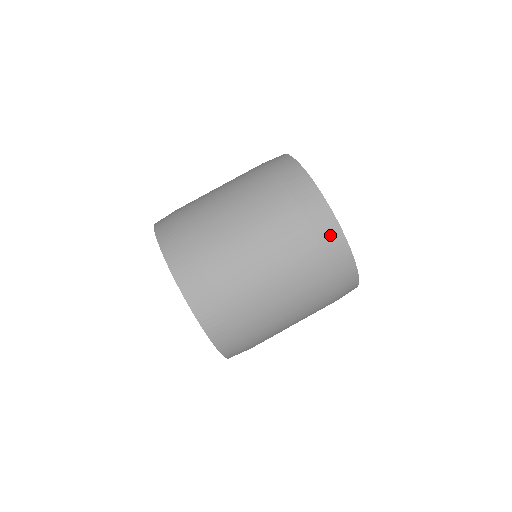
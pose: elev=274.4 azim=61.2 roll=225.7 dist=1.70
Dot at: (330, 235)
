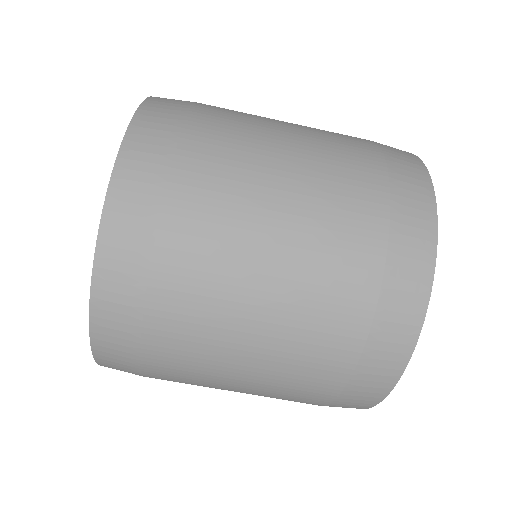
Dot at: (414, 231)
